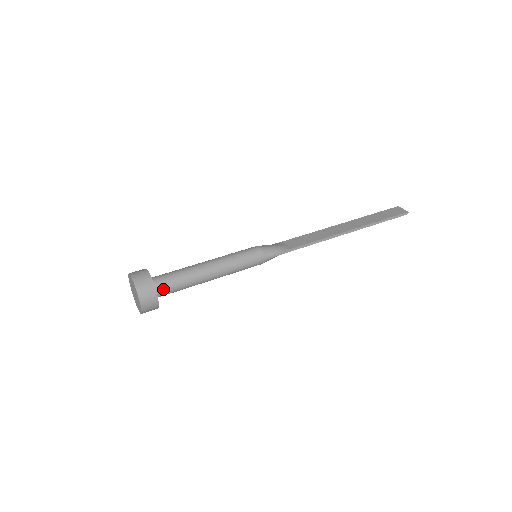
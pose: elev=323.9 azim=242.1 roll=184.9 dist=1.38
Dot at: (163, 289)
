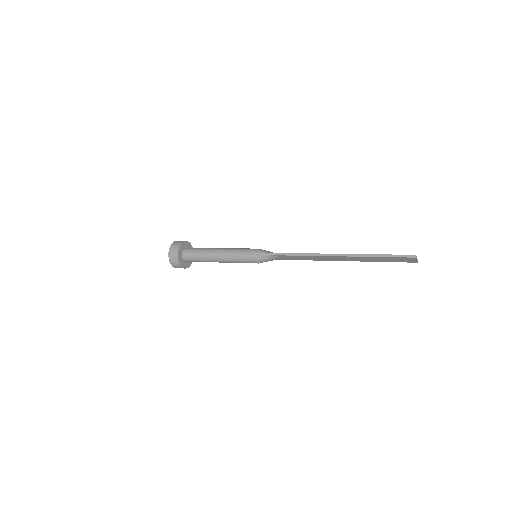
Dot at: (188, 251)
